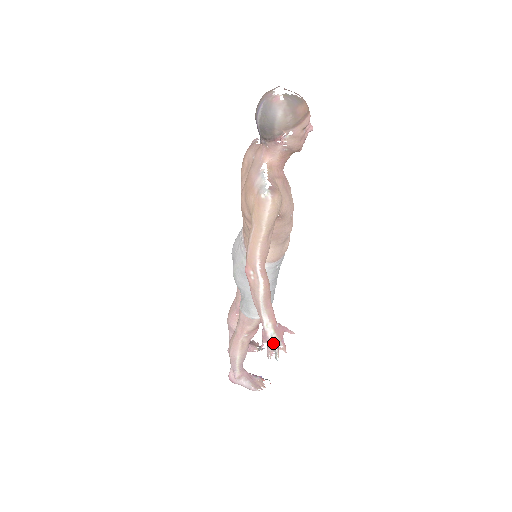
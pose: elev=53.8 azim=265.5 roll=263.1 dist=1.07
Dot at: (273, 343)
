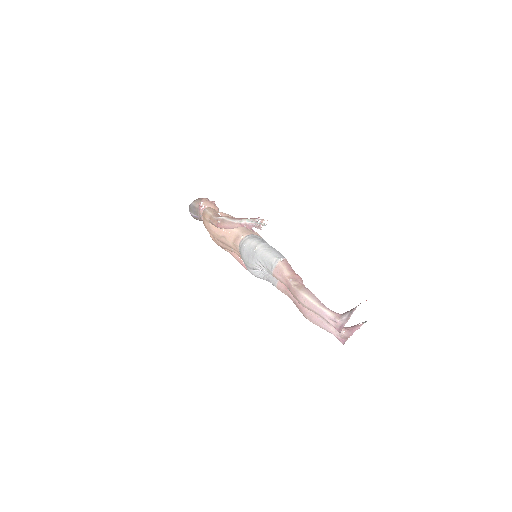
Dot at: (253, 223)
